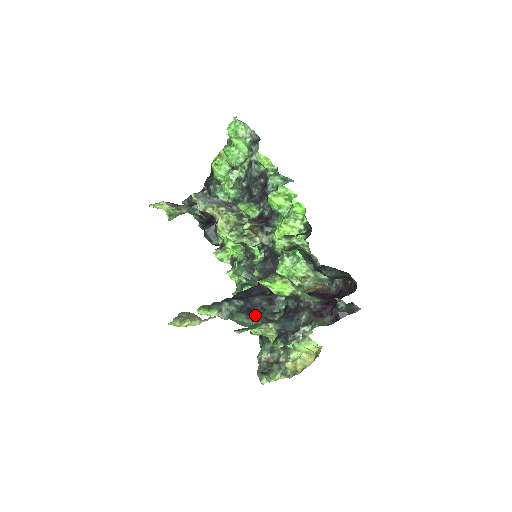
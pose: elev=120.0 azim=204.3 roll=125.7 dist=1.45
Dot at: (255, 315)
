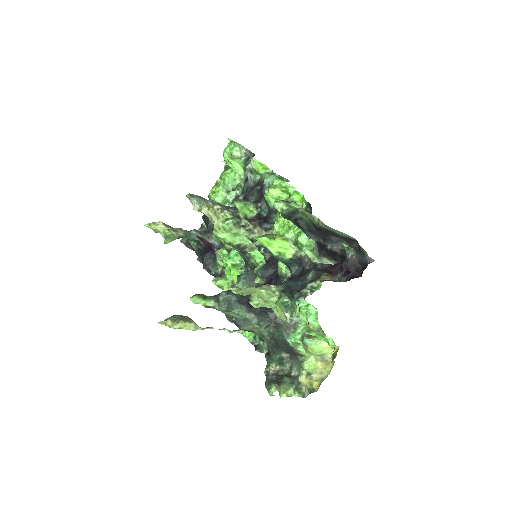
Dot at: (255, 283)
